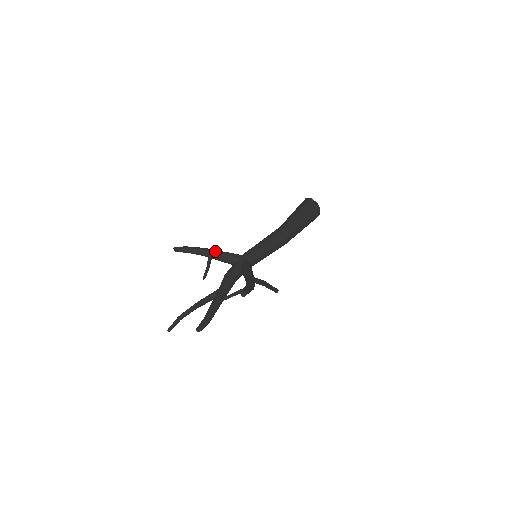
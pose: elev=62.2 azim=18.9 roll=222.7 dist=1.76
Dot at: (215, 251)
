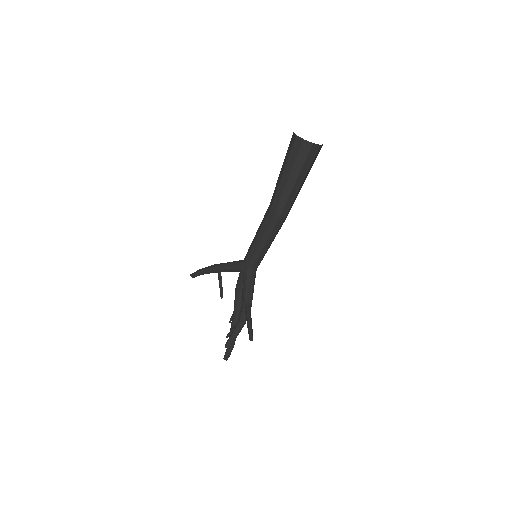
Dot at: (219, 268)
